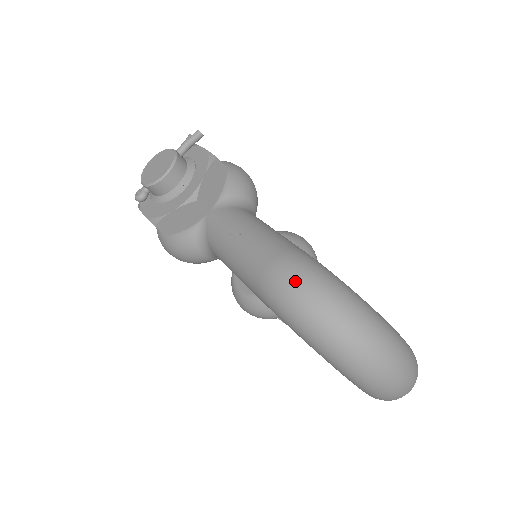
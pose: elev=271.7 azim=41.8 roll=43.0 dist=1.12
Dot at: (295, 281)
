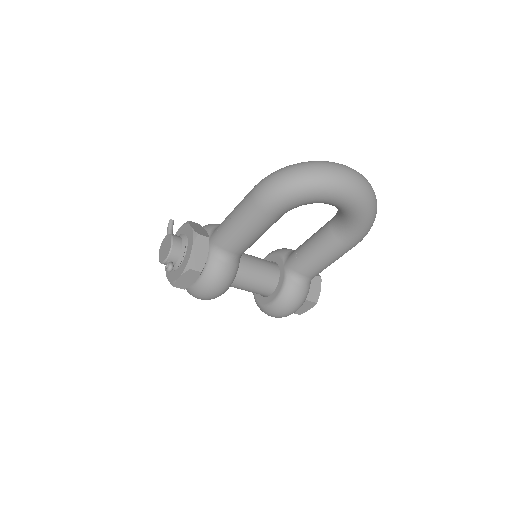
Dot at: (267, 181)
